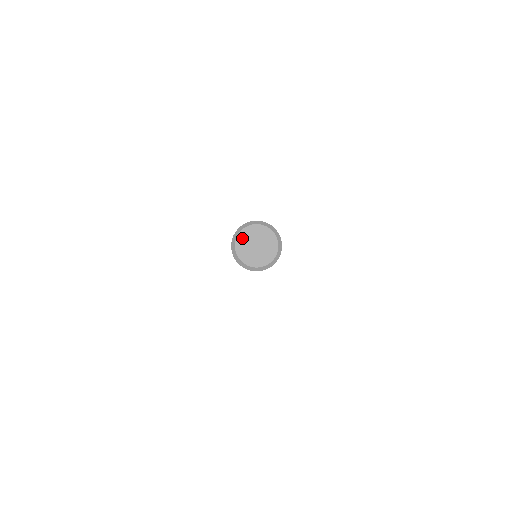
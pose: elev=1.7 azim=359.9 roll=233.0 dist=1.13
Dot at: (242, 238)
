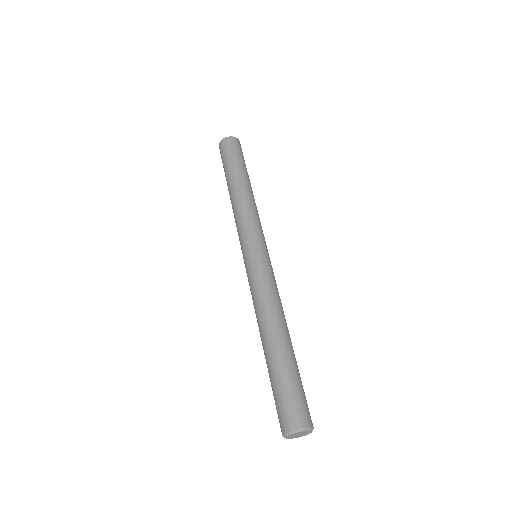
Dot at: (292, 435)
